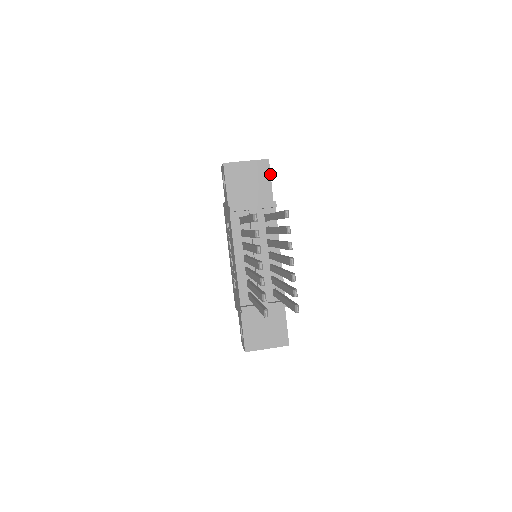
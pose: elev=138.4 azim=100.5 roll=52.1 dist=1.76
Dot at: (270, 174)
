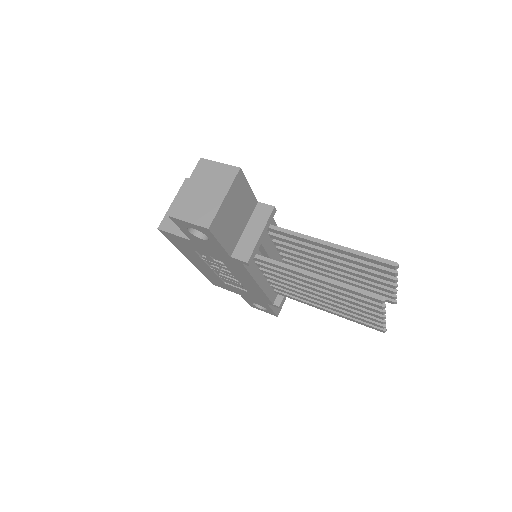
Dot at: (247, 181)
